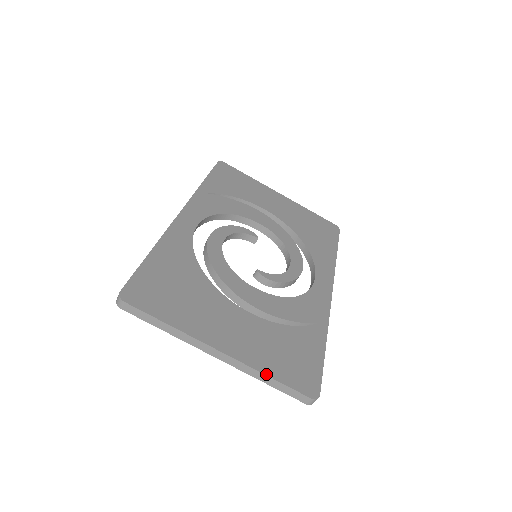
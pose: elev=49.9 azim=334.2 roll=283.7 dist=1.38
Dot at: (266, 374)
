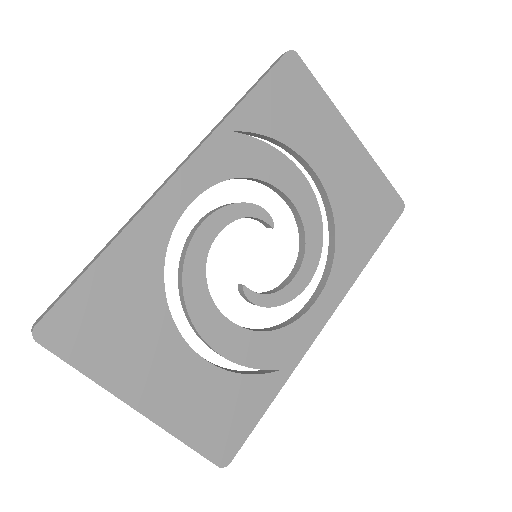
Dot at: (180, 439)
